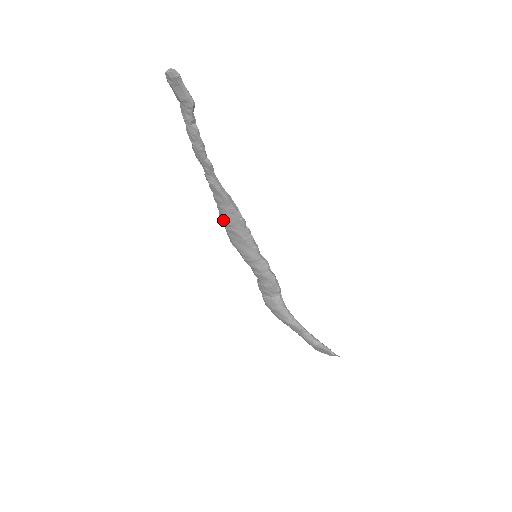
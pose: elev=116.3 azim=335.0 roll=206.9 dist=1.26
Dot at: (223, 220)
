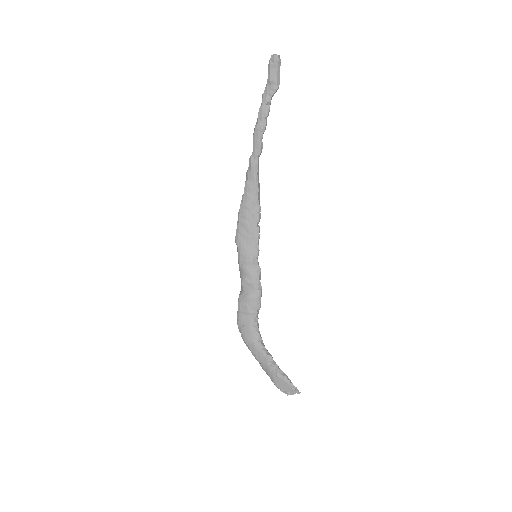
Dot at: (241, 211)
